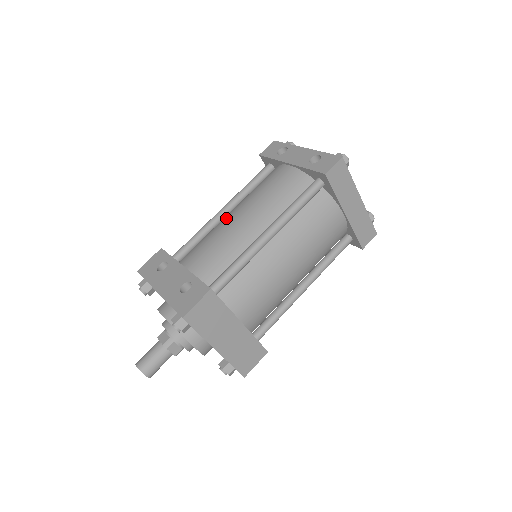
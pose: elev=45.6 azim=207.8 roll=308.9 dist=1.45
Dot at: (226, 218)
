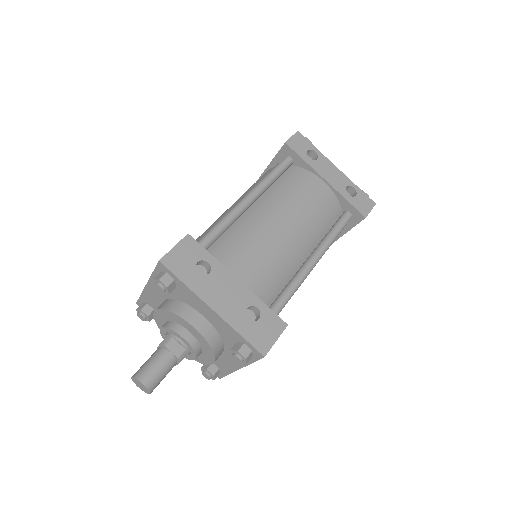
Dot at: (266, 221)
